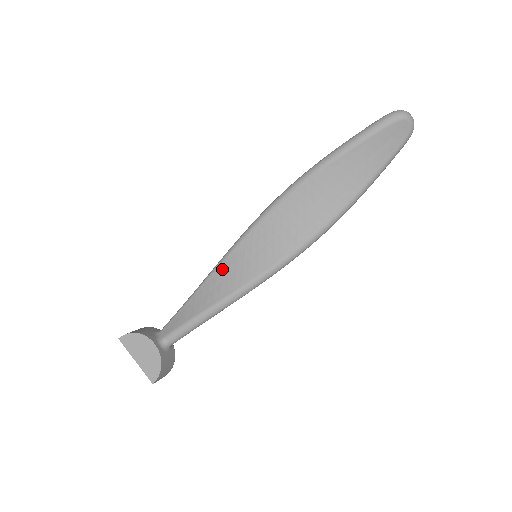
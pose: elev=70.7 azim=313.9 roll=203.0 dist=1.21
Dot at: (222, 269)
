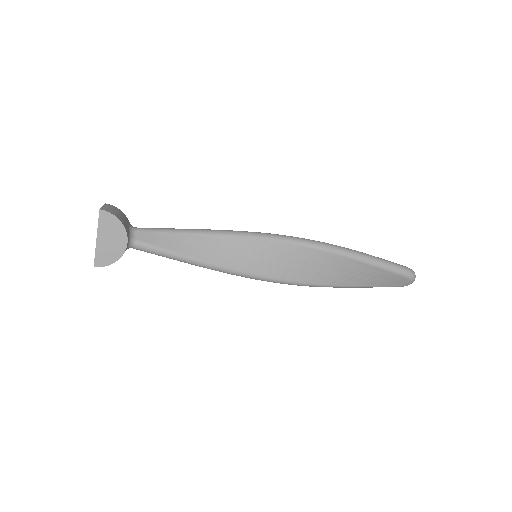
Dot at: (227, 241)
